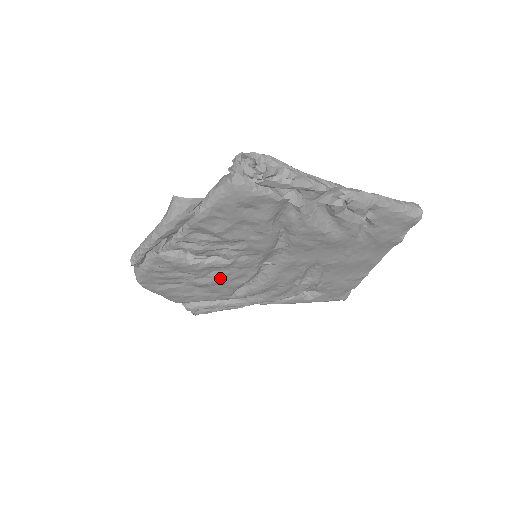
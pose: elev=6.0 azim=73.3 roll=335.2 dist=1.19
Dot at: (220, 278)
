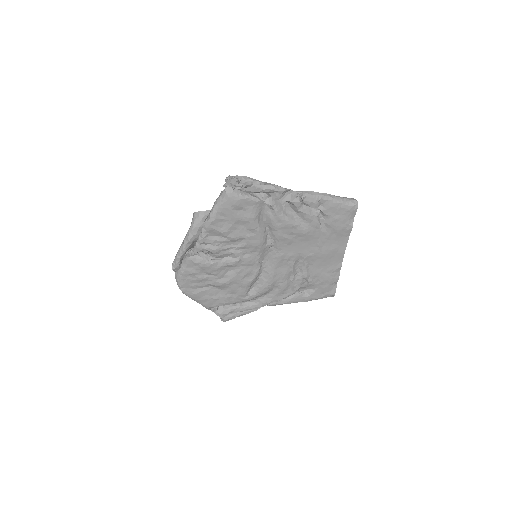
Dot at: (234, 276)
